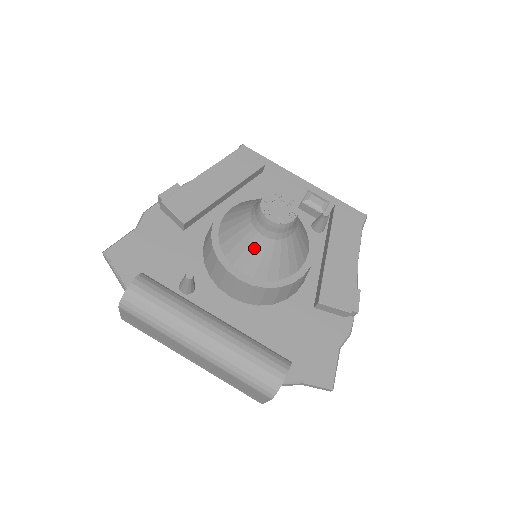
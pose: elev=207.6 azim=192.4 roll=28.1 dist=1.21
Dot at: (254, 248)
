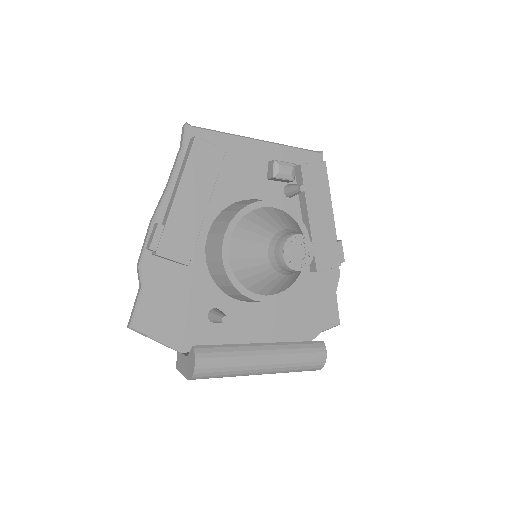
Dot at: (277, 282)
